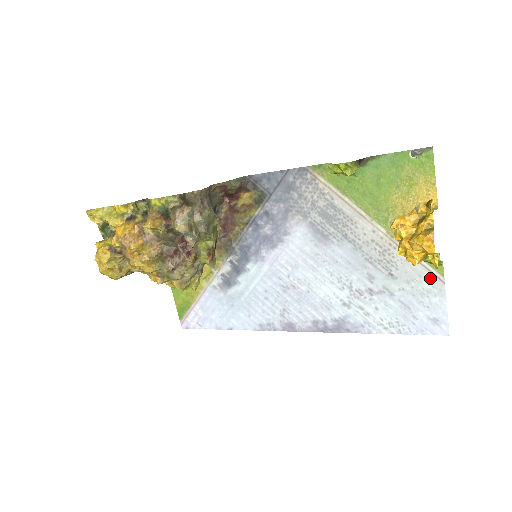
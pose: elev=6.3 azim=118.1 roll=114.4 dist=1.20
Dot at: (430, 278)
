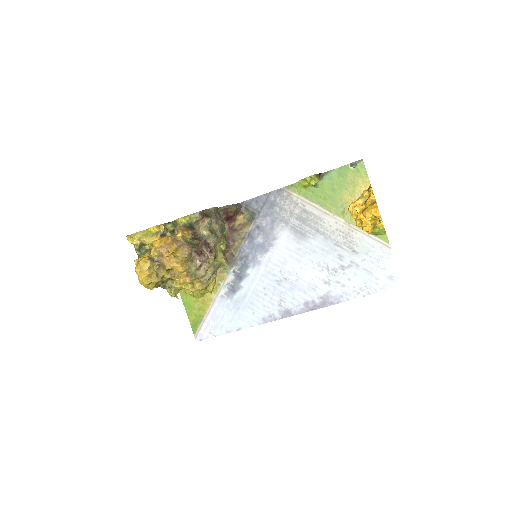
Dot at: (380, 247)
